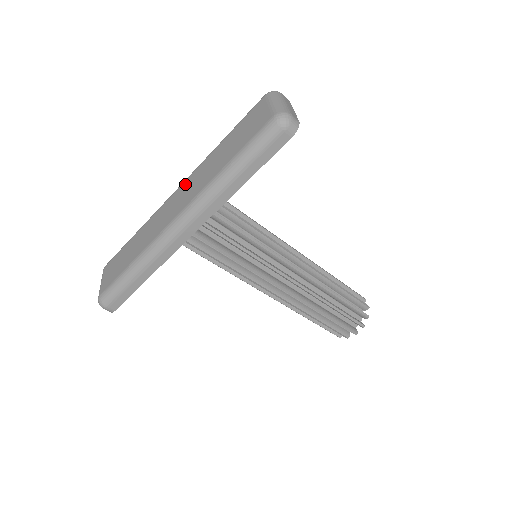
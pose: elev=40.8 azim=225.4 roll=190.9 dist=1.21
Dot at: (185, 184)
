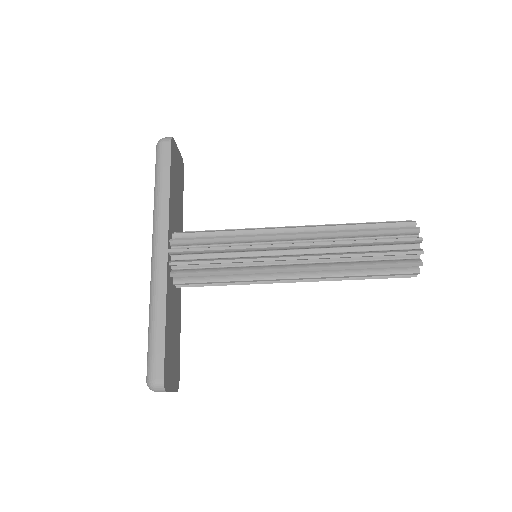
Dot at: occluded
